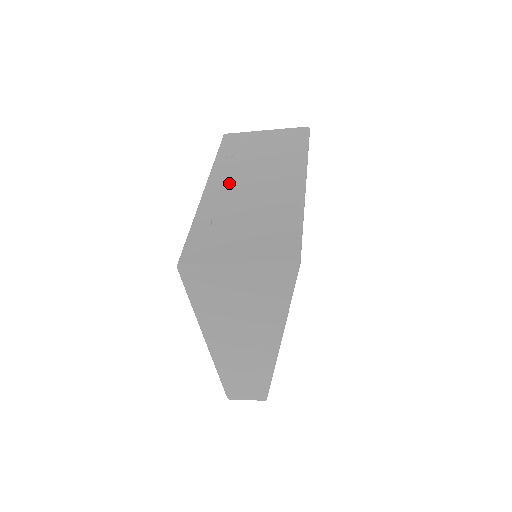
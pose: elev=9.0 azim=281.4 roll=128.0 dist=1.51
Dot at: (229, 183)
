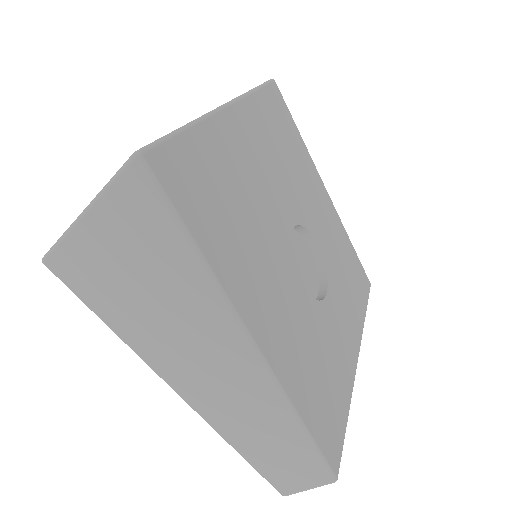
Dot at: occluded
